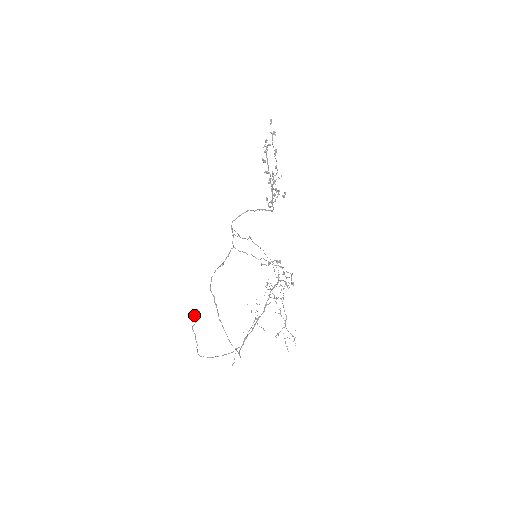
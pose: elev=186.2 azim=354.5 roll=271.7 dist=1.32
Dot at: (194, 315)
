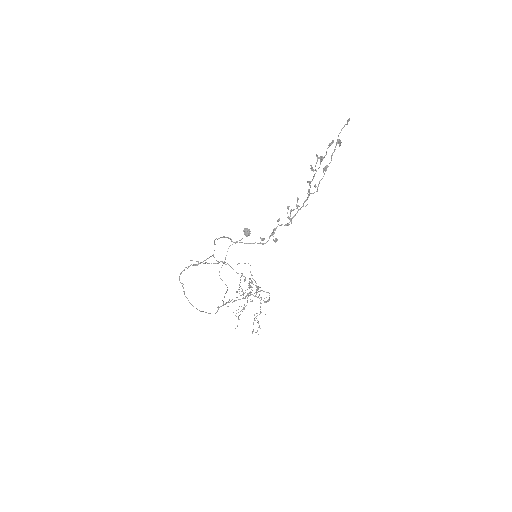
Dot at: (244, 232)
